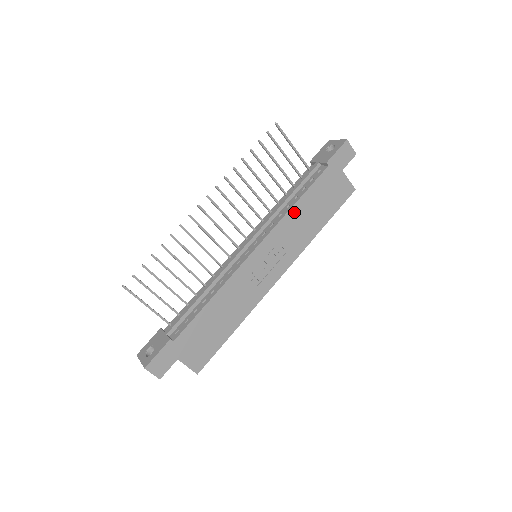
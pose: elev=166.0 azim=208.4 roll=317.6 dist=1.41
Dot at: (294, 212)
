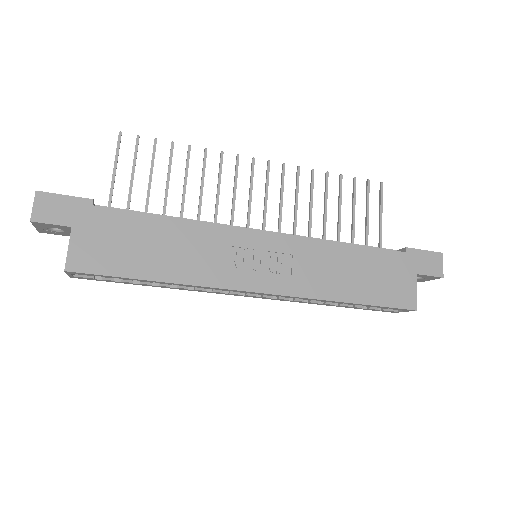
Dot at: (335, 249)
